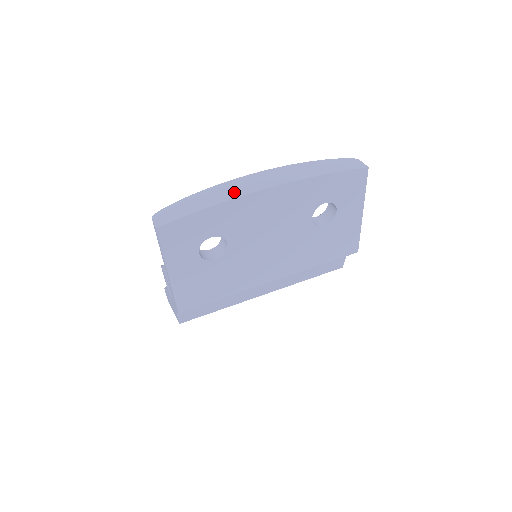
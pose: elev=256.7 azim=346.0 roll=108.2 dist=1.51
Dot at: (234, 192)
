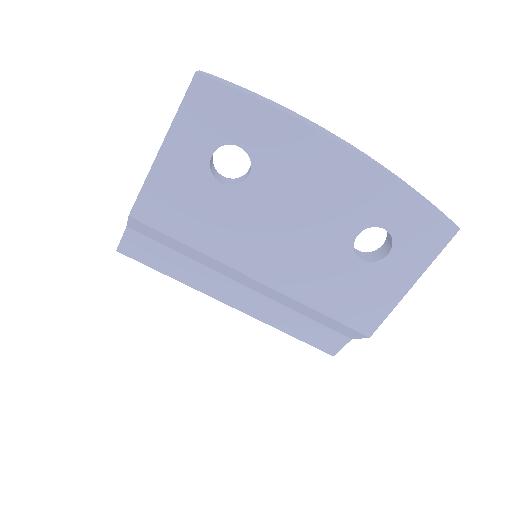
Dot at: (304, 120)
